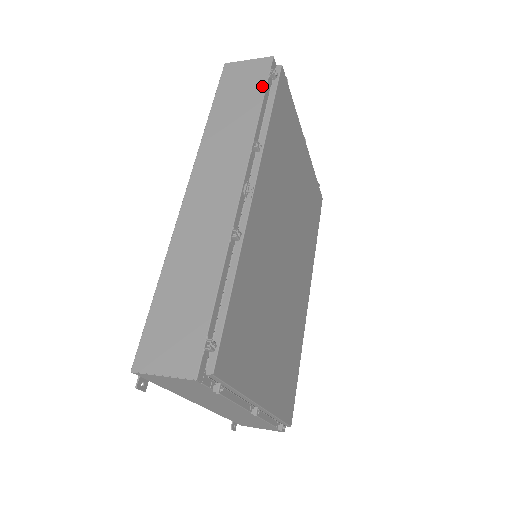
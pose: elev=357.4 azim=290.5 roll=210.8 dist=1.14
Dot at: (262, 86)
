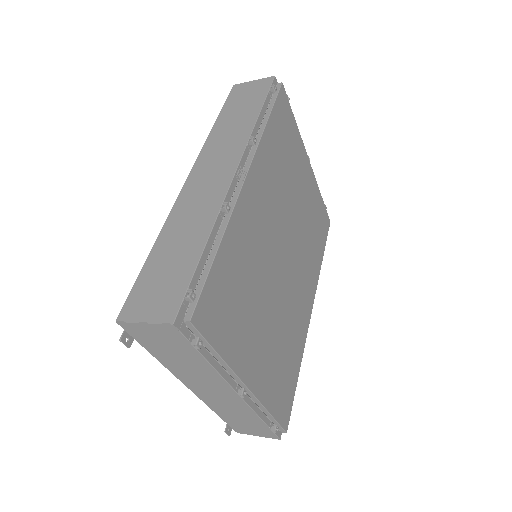
Dot at: (262, 97)
